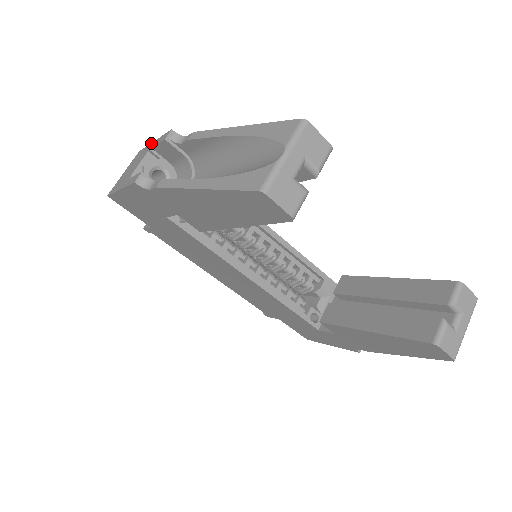
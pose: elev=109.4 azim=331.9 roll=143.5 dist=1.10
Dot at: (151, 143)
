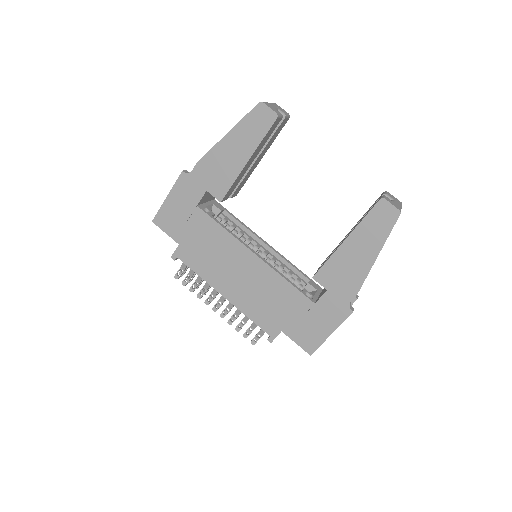
Dot at: occluded
